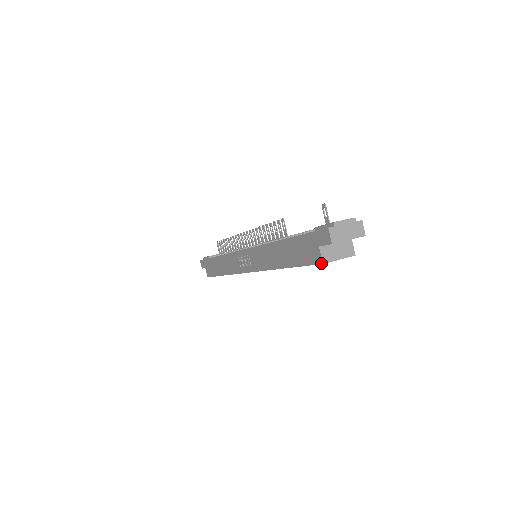
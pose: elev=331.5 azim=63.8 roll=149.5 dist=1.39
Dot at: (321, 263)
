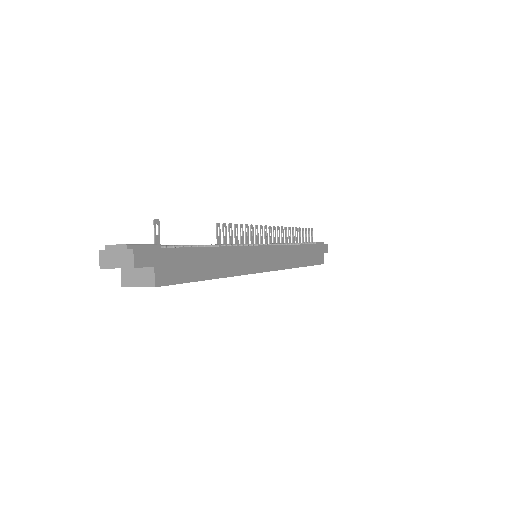
Dot at: (123, 285)
